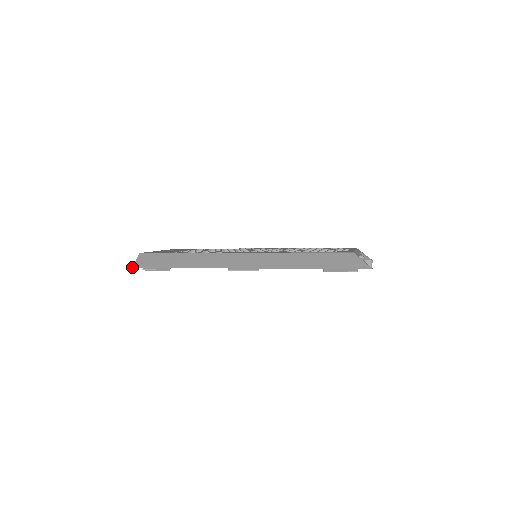
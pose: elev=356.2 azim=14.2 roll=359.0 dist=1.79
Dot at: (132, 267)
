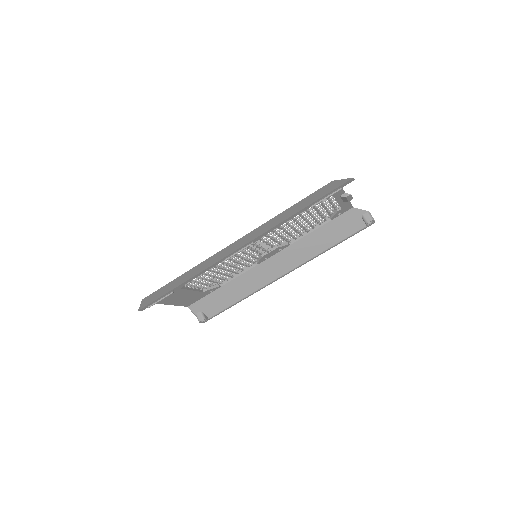
Dot at: (138, 310)
